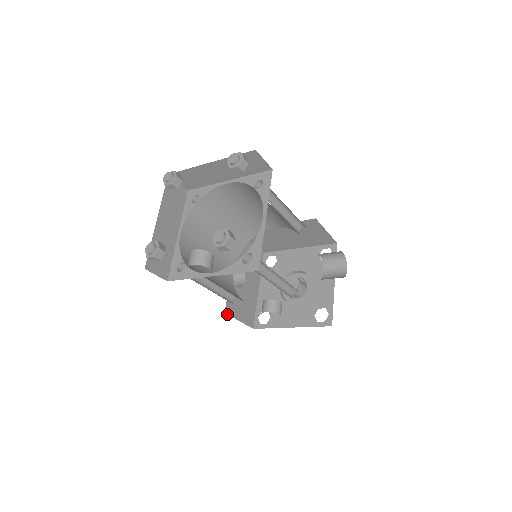
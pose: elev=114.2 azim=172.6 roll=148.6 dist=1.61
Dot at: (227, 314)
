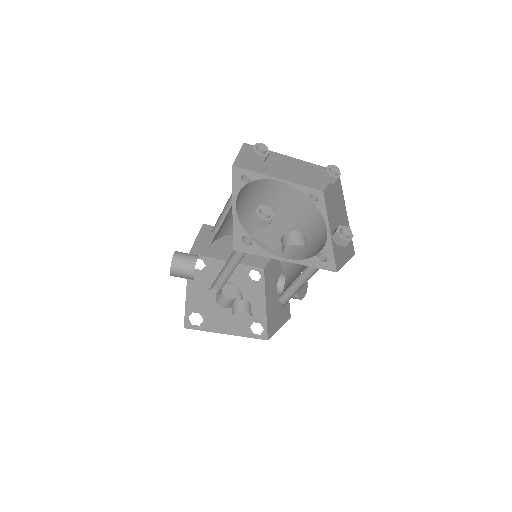
Dot at: occluded
